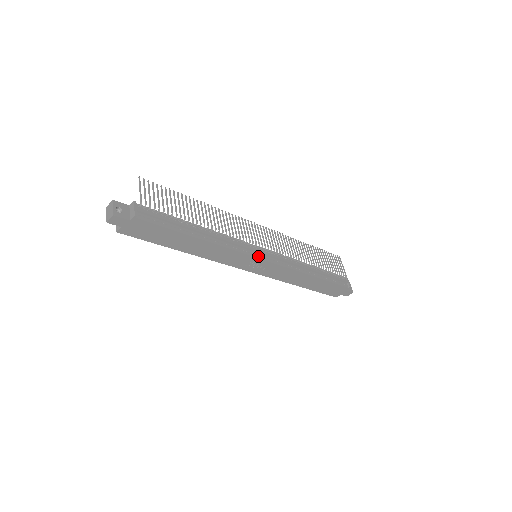
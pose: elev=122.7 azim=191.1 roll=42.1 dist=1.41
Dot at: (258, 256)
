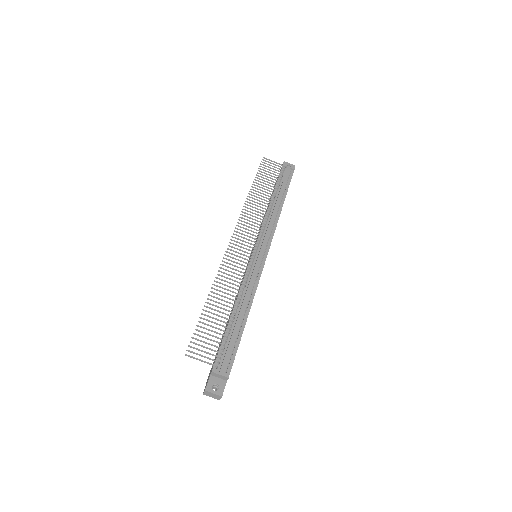
Dot at: (263, 259)
